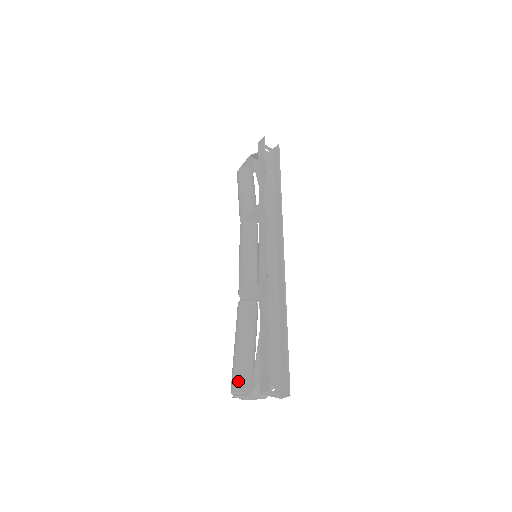
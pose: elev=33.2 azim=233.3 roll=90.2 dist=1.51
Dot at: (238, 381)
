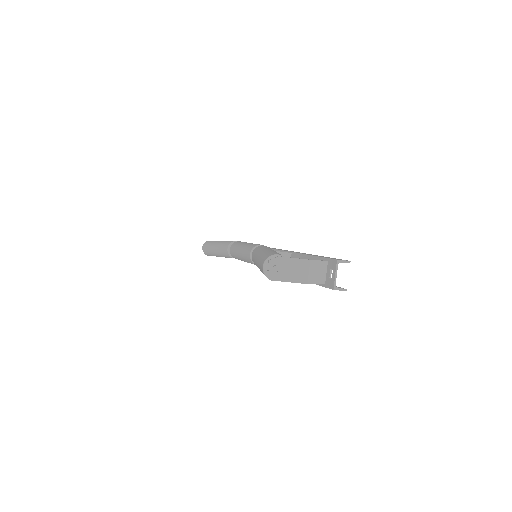
Dot at: occluded
